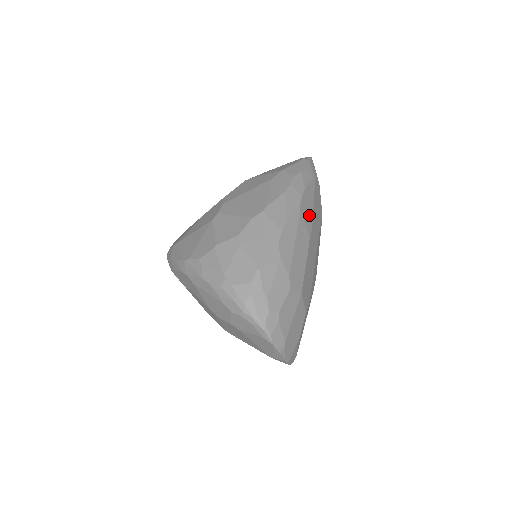
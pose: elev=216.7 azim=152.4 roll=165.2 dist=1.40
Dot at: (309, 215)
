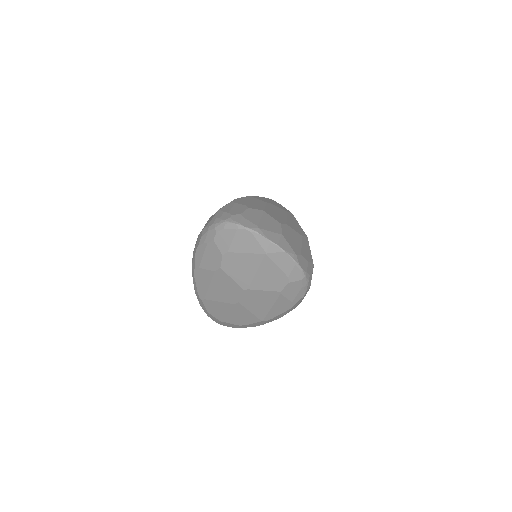
Dot at: (264, 200)
